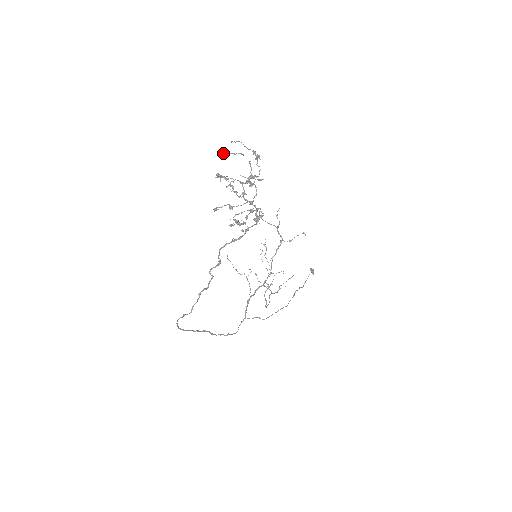
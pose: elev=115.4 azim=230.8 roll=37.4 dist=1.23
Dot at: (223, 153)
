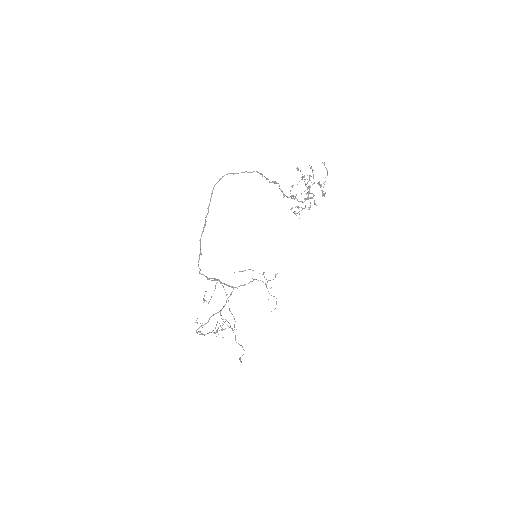
Dot at: occluded
